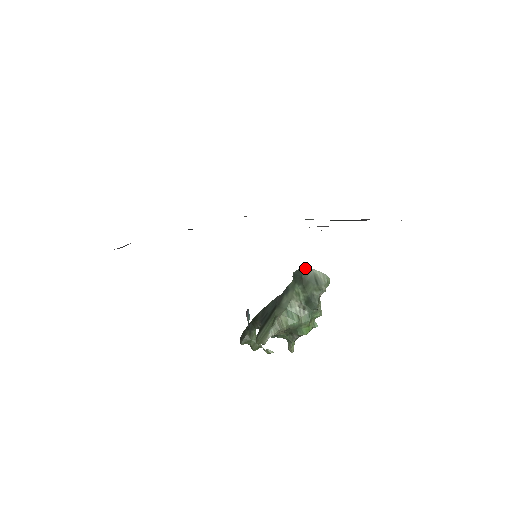
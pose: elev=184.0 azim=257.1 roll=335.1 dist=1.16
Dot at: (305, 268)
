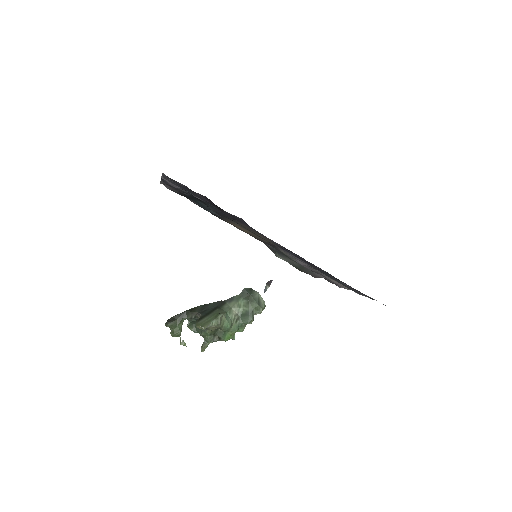
Dot at: (254, 290)
